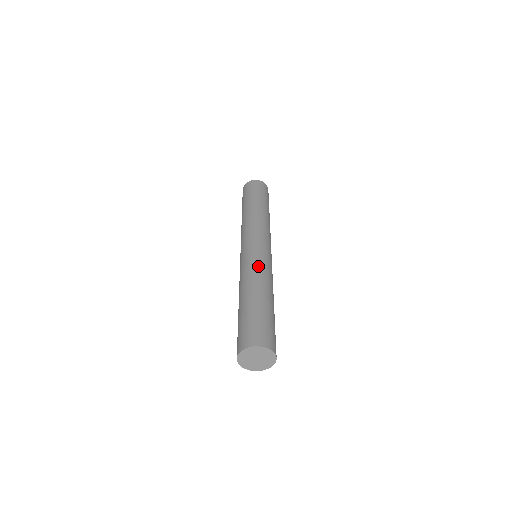
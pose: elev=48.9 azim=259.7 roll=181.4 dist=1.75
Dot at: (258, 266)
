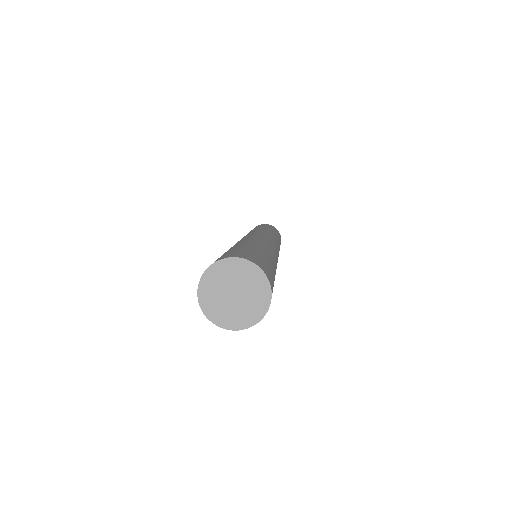
Dot at: (274, 250)
